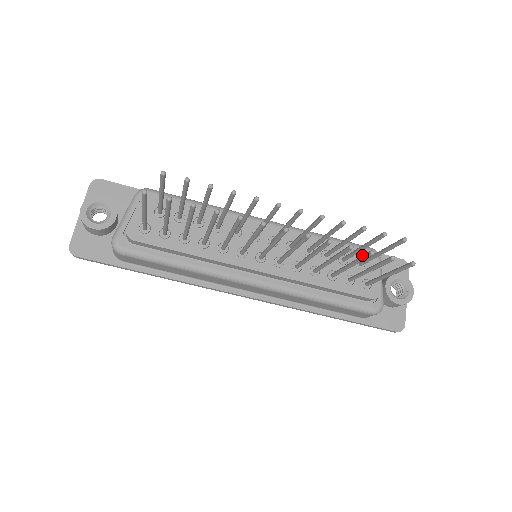
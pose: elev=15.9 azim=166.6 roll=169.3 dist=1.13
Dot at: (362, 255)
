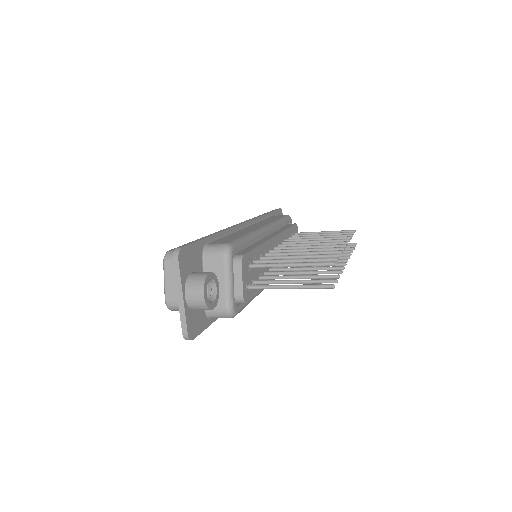
Dot at: (295, 227)
